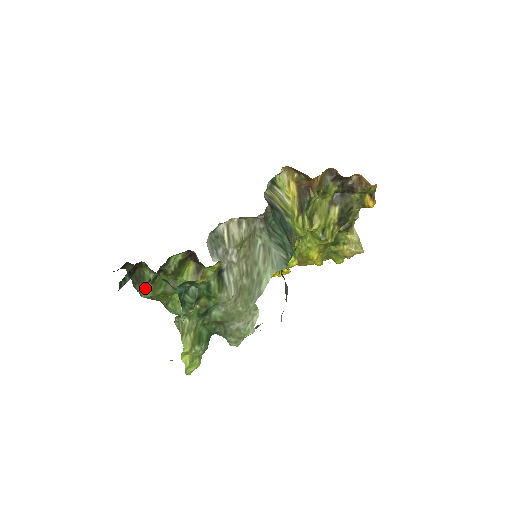
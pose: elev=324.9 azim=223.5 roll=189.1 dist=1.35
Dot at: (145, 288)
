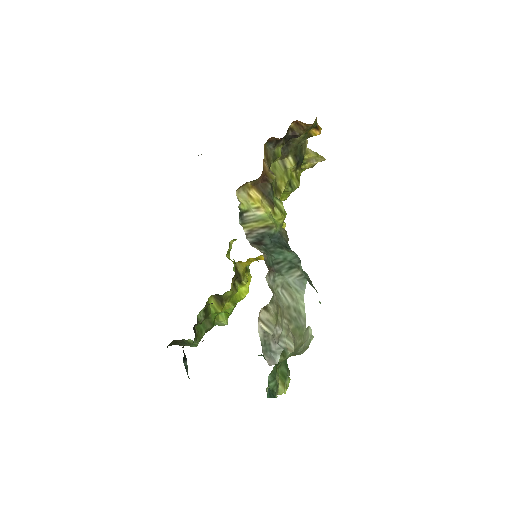
Dot at: occluded
